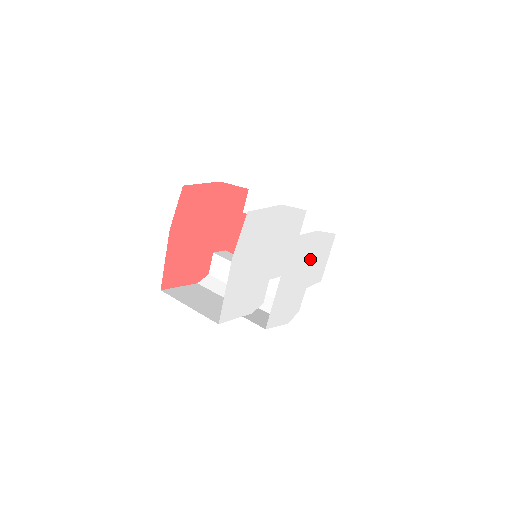
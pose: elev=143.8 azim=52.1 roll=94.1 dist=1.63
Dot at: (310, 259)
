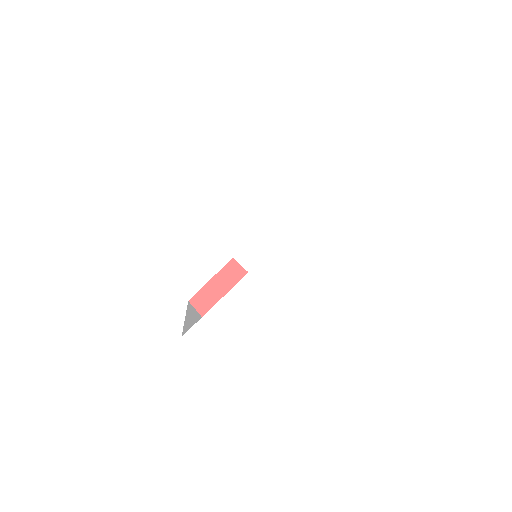
Dot at: (322, 319)
